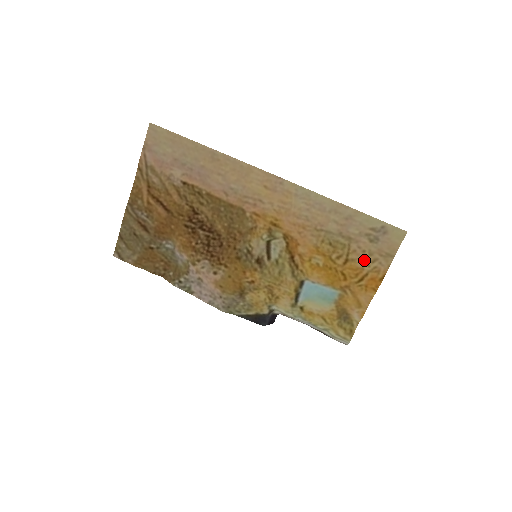
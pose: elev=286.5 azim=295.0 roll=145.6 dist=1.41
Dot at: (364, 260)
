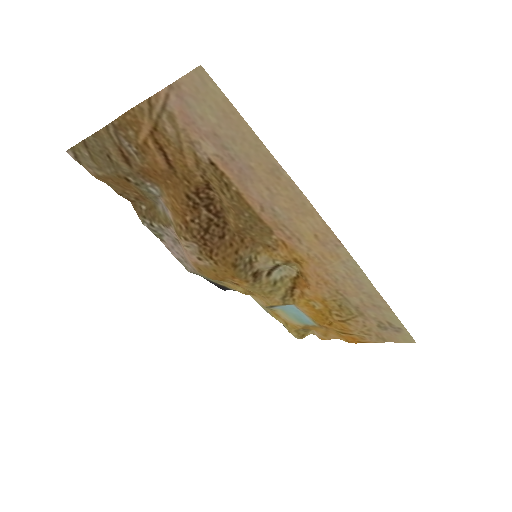
Dot at: (359, 330)
